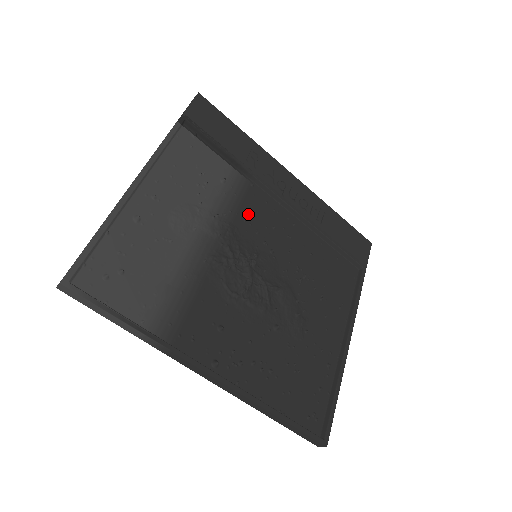
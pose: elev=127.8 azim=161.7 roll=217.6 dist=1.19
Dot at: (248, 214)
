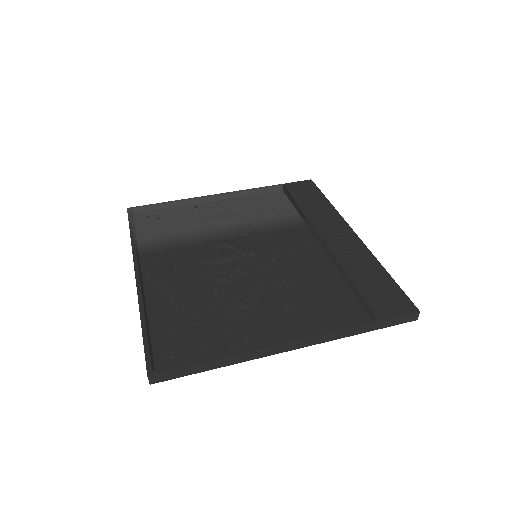
Dot at: (279, 236)
